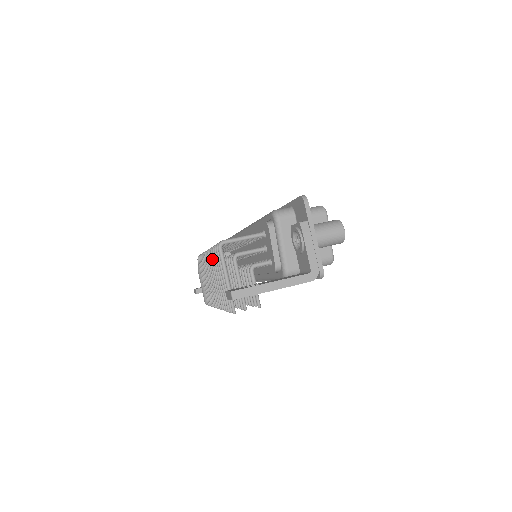
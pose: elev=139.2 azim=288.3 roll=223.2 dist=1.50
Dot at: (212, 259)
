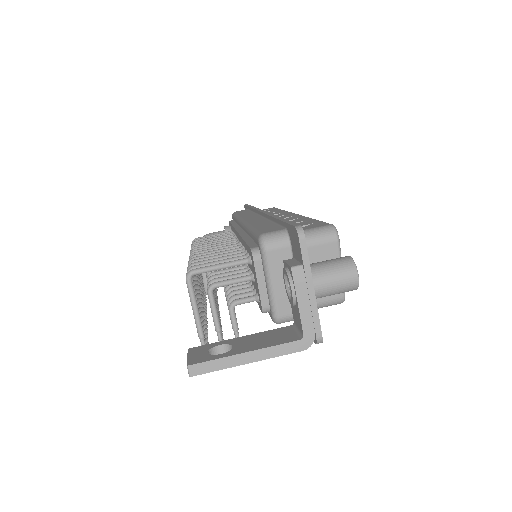
Dot at: occluded
